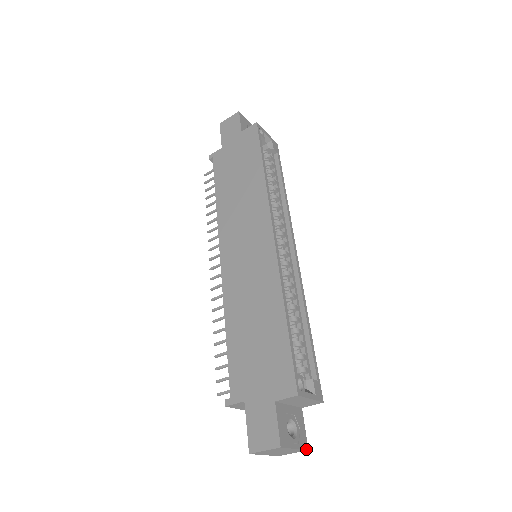
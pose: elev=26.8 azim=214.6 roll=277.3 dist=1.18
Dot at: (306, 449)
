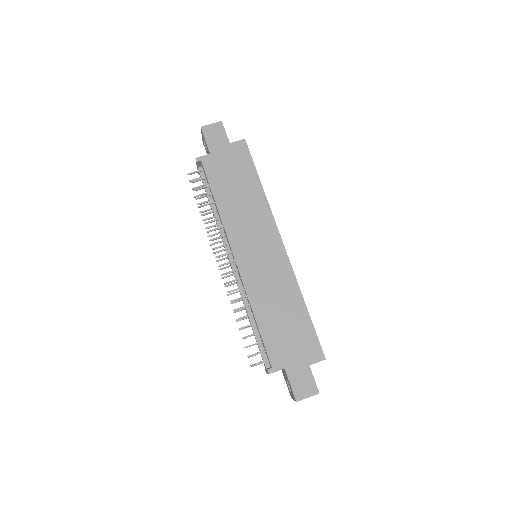
Dot at: occluded
